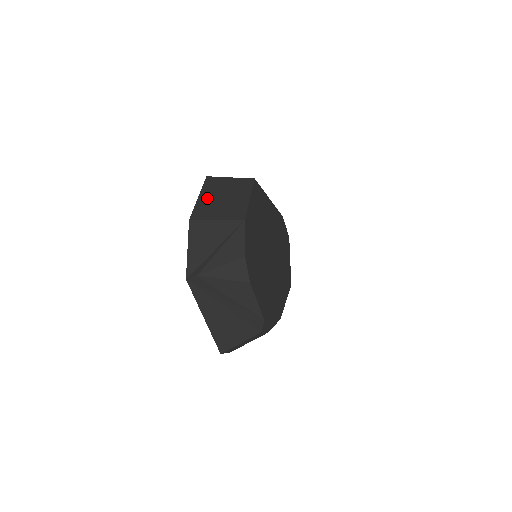
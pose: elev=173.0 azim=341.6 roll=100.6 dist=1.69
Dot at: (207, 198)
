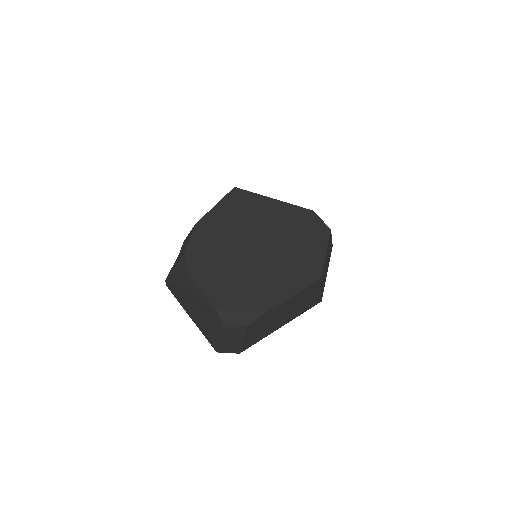
Dot at: occluded
